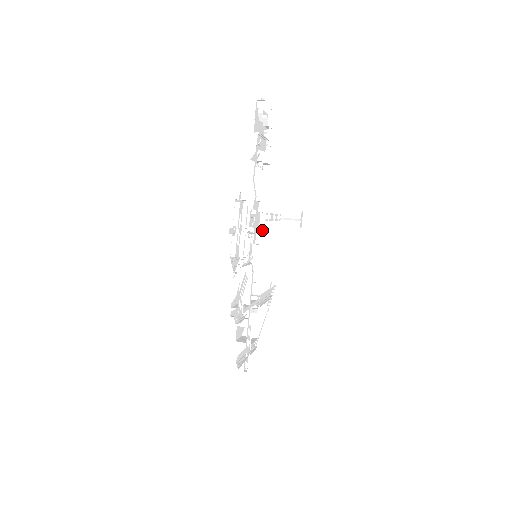
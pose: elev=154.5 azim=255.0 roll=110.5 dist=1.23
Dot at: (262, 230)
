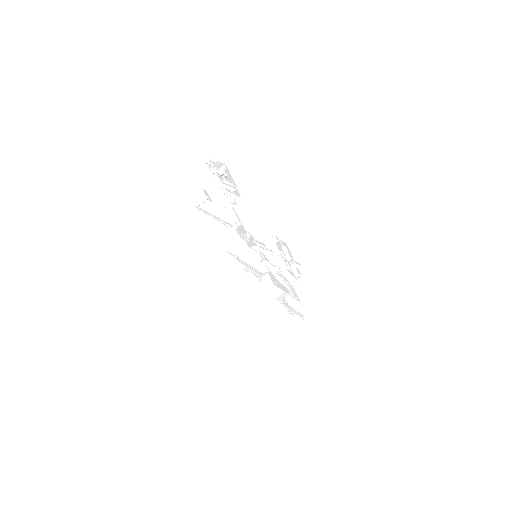
Dot at: (239, 237)
